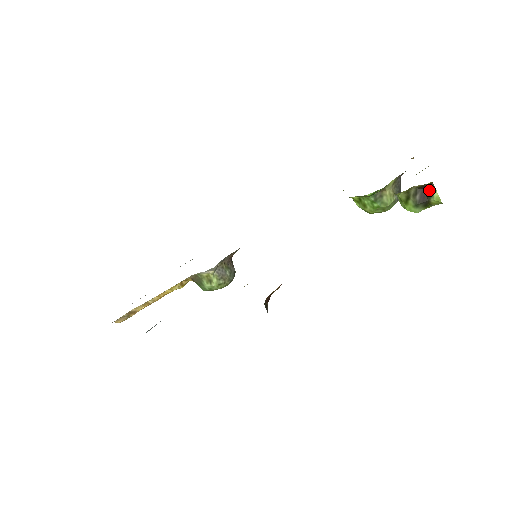
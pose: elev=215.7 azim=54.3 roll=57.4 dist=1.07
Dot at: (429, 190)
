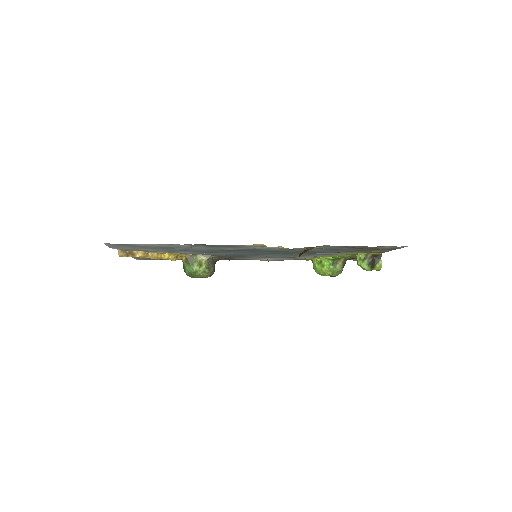
Dot at: (378, 259)
